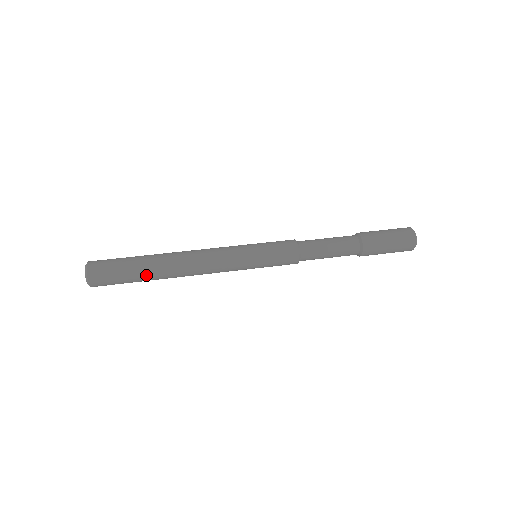
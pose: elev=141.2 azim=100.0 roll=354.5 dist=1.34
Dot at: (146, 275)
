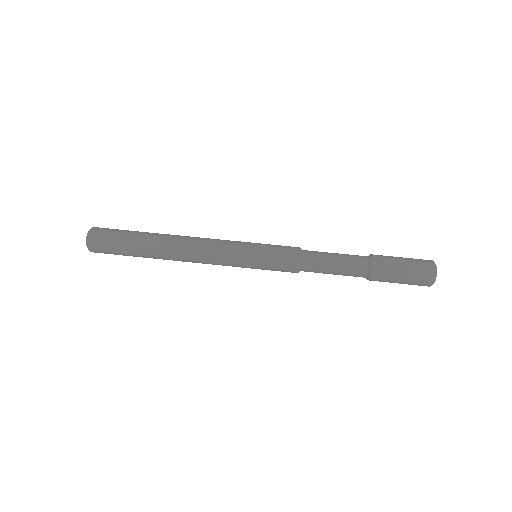
Dot at: (142, 252)
